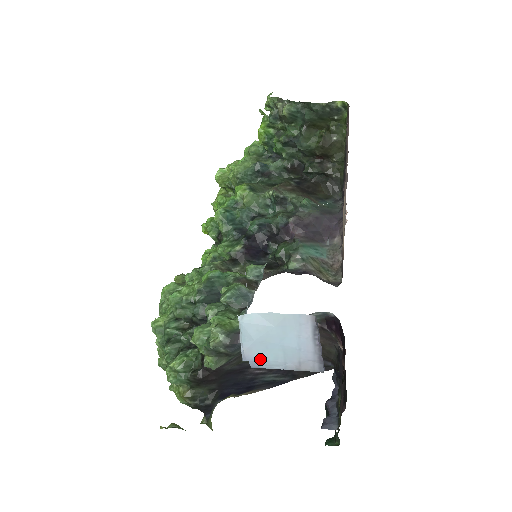
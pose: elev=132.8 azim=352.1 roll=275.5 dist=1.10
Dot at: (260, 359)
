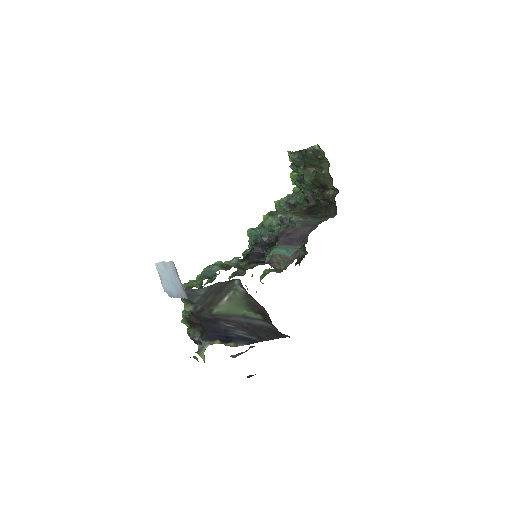
Dot at: (169, 291)
